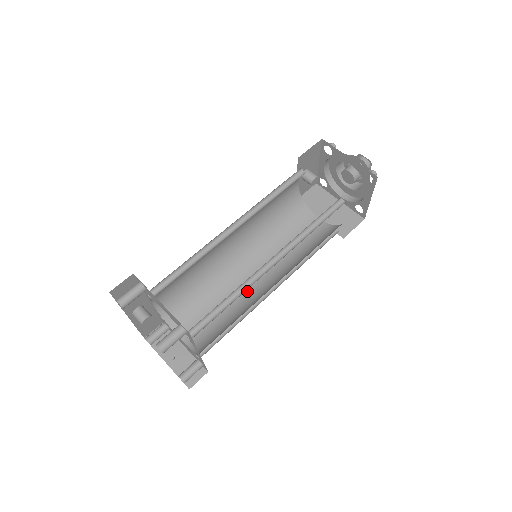
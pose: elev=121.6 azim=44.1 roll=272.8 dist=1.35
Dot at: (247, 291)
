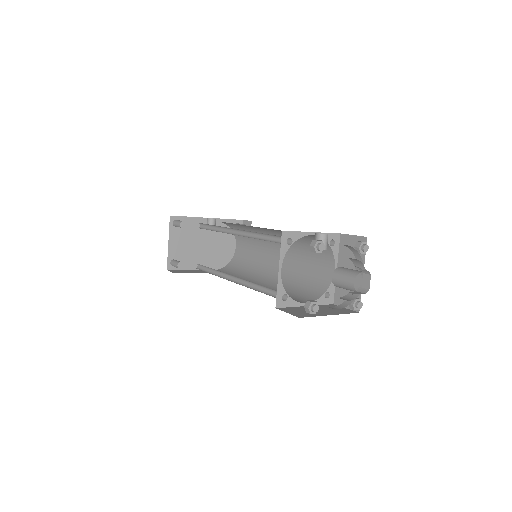
Dot at: (267, 261)
